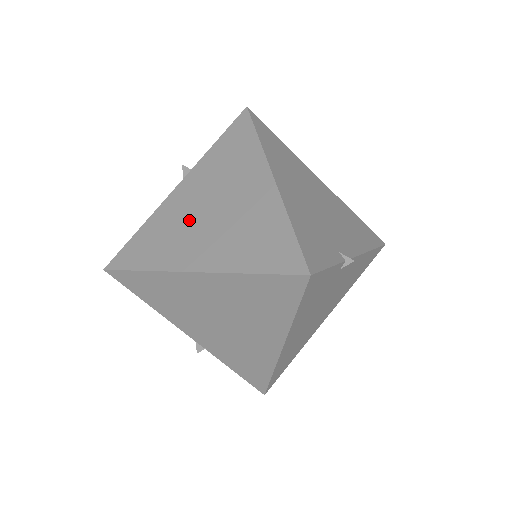
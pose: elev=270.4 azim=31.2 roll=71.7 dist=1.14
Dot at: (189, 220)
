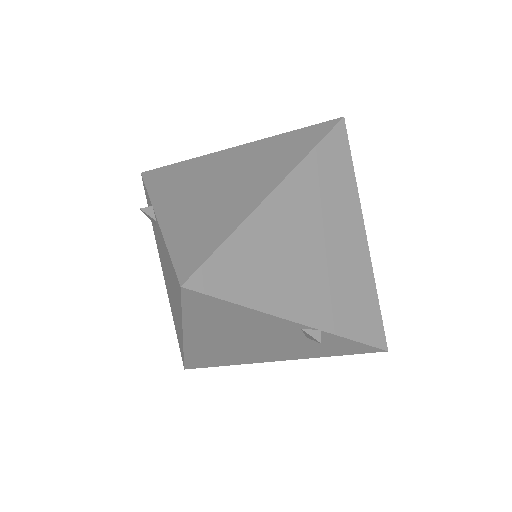
Dot at: (211, 200)
